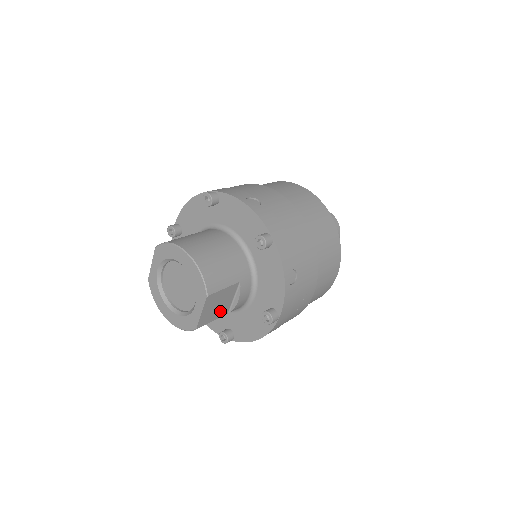
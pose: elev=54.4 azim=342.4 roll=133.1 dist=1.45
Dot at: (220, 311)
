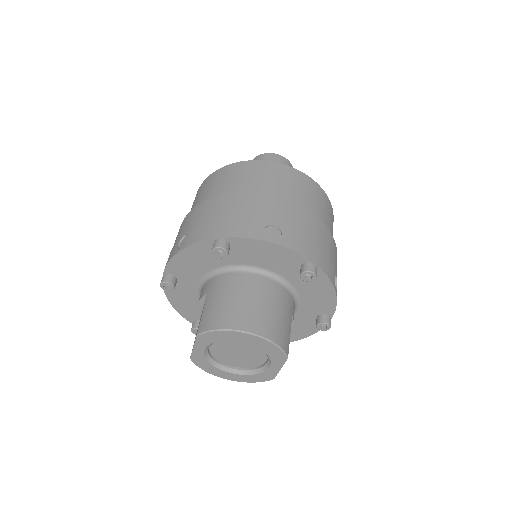
Dot at: occluded
